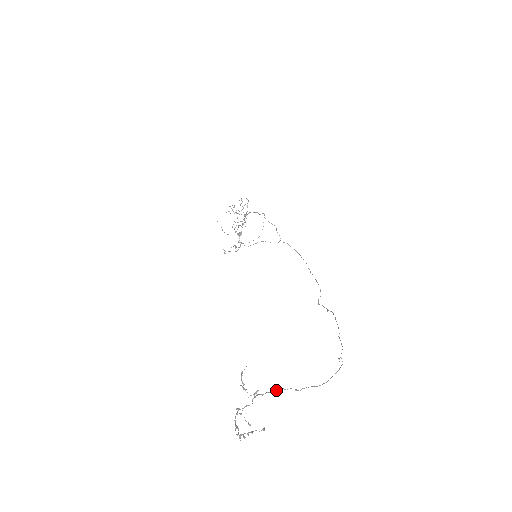
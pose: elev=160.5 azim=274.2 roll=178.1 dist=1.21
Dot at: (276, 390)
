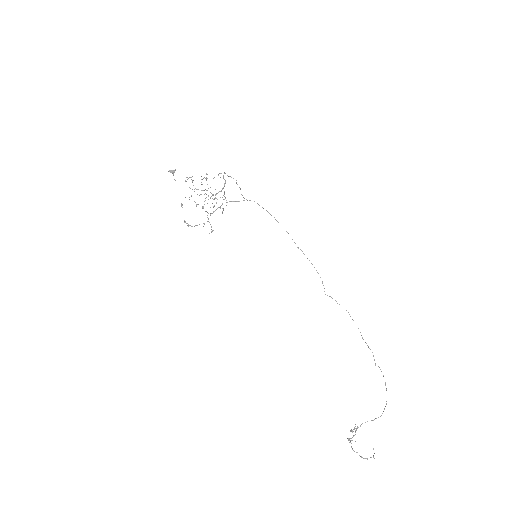
Dot at: occluded
